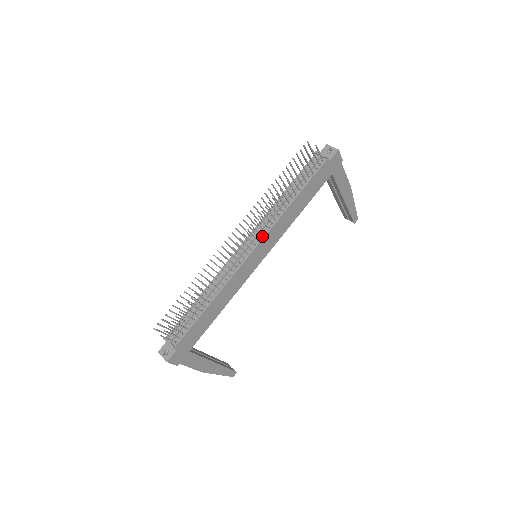
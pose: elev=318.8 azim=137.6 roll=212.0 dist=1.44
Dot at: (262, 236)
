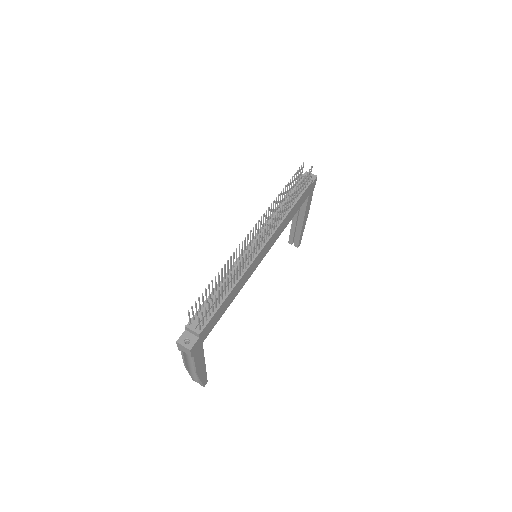
Dot at: (269, 236)
